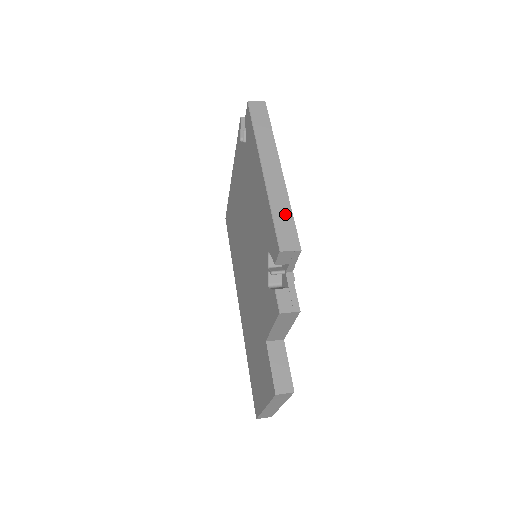
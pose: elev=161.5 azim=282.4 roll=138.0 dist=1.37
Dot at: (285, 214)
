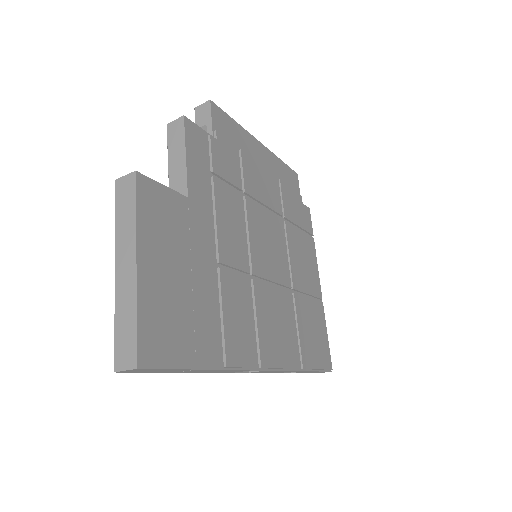
Dot at: occluded
